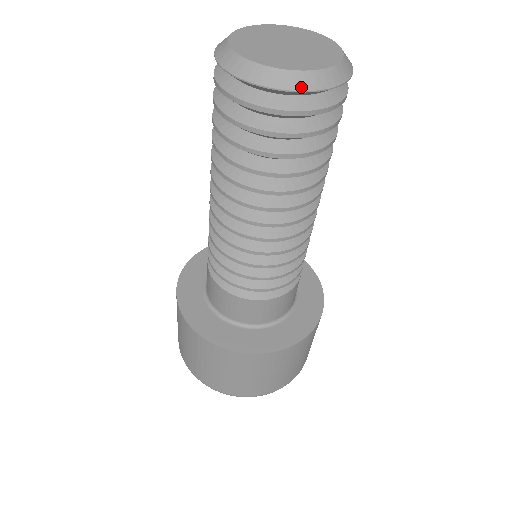
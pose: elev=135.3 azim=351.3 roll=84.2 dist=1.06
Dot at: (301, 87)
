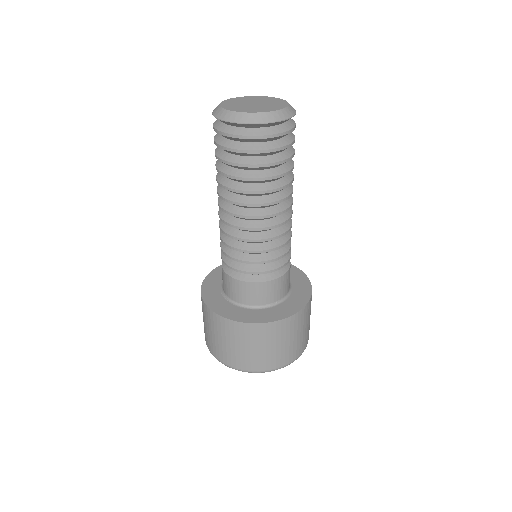
Dot at: (265, 121)
